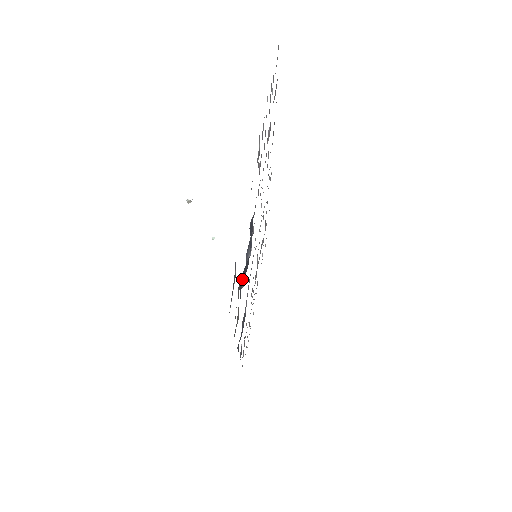
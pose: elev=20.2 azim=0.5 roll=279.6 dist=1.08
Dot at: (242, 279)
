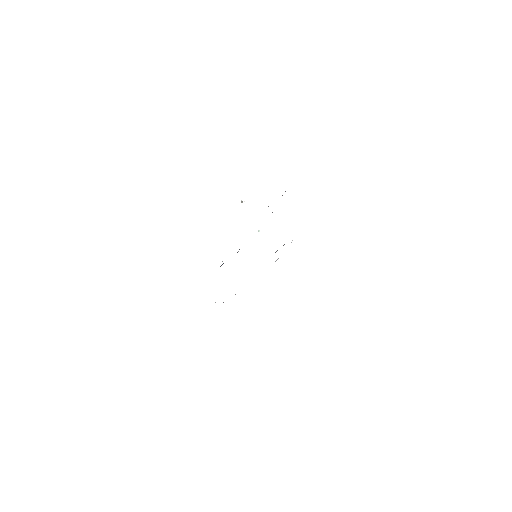
Dot at: occluded
